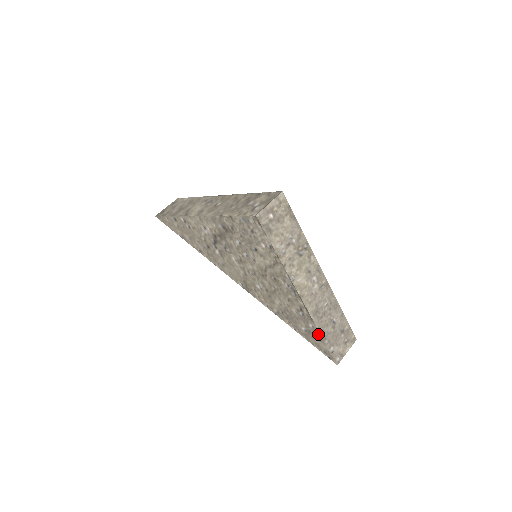
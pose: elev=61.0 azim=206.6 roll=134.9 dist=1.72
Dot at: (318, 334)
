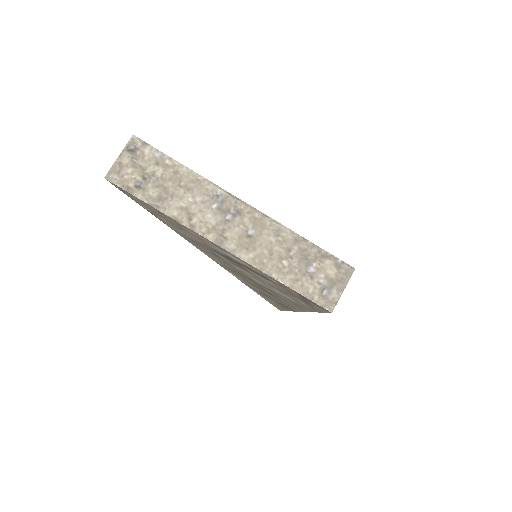
Dot at: (286, 310)
